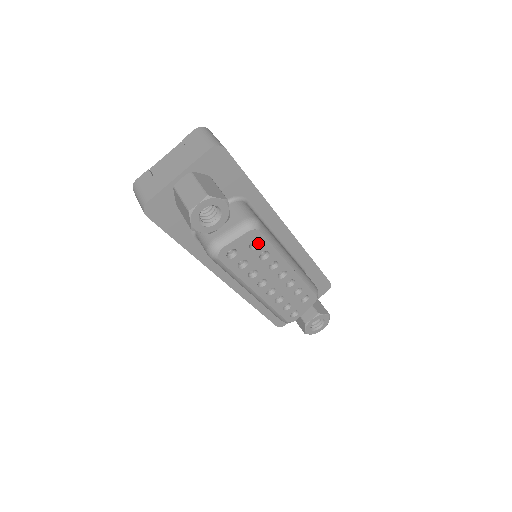
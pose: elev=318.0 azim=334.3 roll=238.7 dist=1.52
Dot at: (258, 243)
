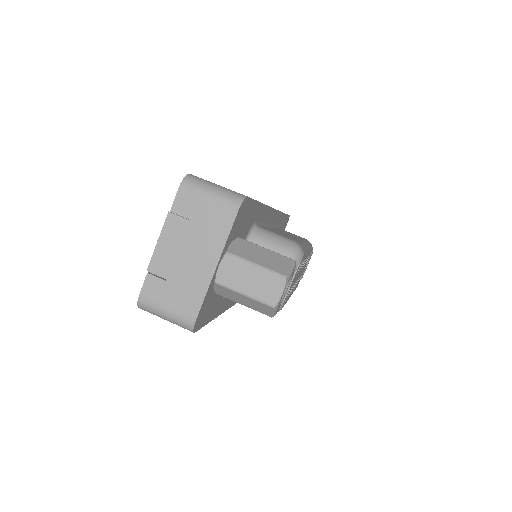
Dot at: occluded
